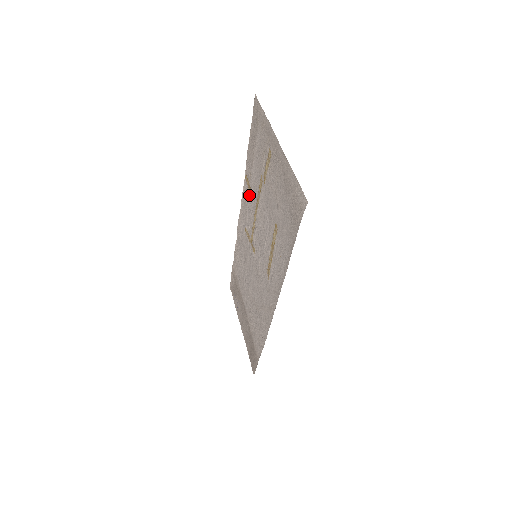
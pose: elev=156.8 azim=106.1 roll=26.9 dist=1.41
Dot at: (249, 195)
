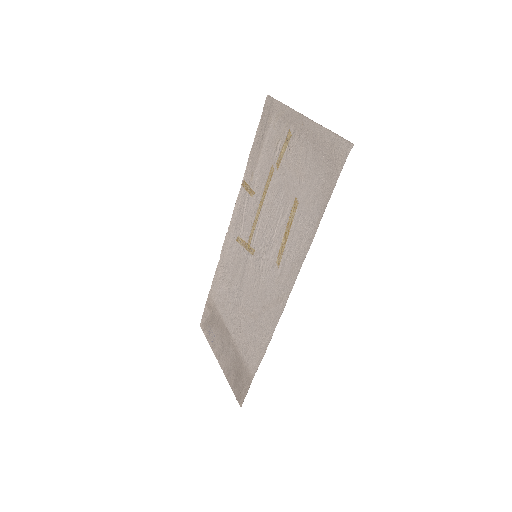
Dot at: (248, 198)
